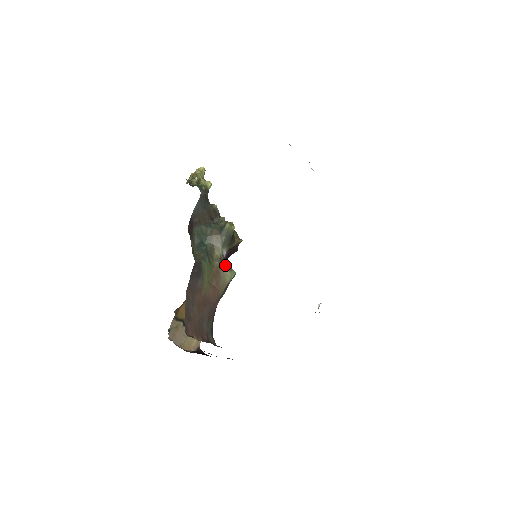
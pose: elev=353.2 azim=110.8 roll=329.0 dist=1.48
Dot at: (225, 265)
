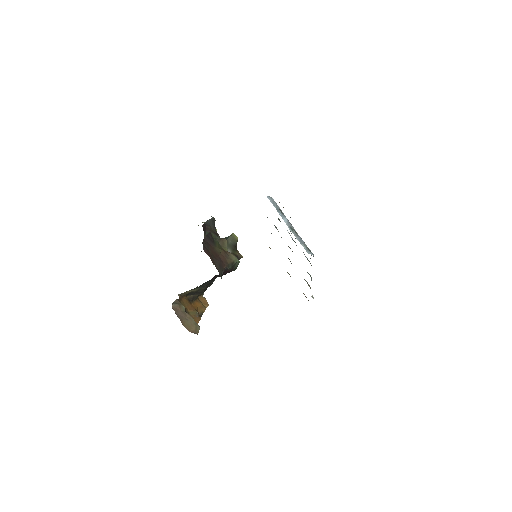
Dot at: (231, 253)
